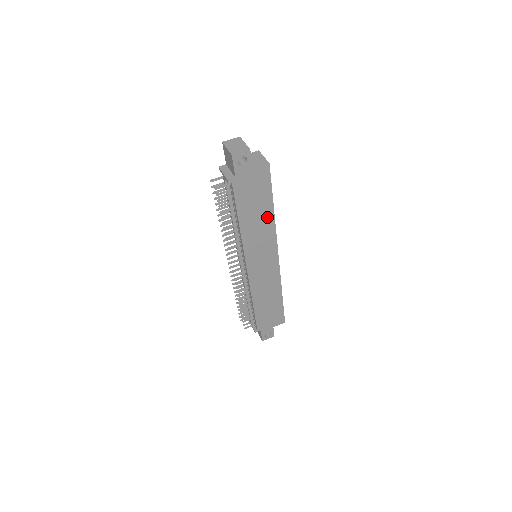
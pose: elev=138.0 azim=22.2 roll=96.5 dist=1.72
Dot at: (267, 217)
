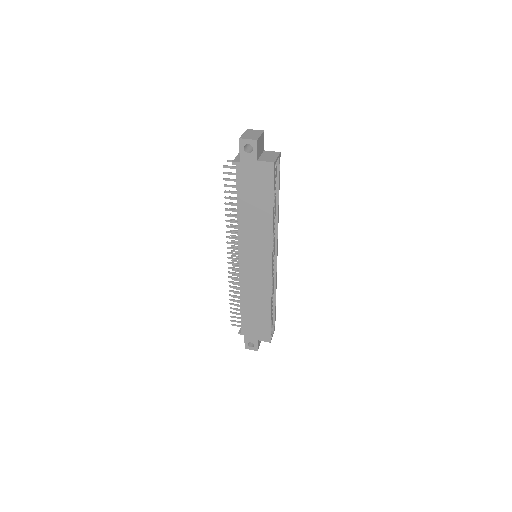
Dot at: (266, 217)
